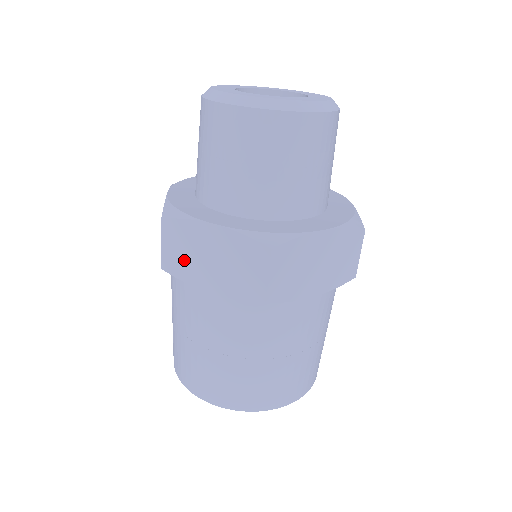
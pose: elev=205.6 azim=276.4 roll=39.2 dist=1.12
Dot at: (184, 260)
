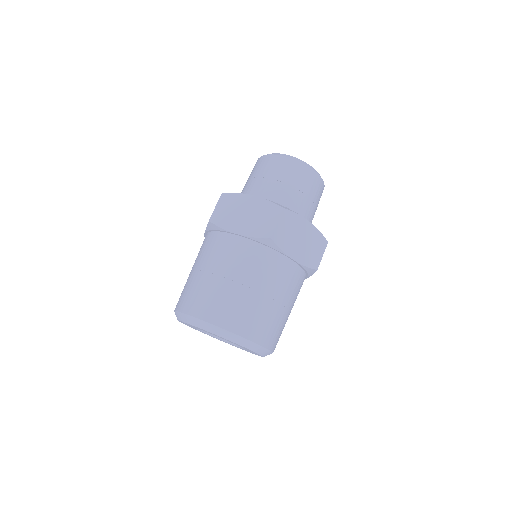
Dot at: (227, 215)
